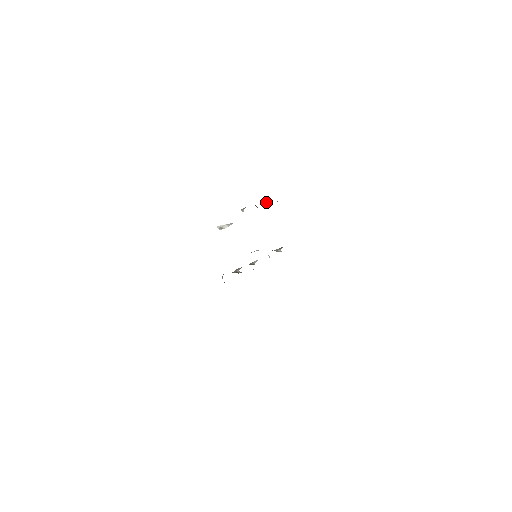
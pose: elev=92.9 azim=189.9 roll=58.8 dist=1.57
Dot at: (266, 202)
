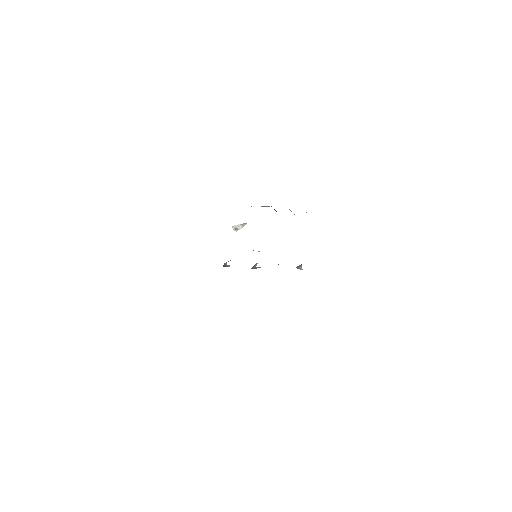
Dot at: occluded
